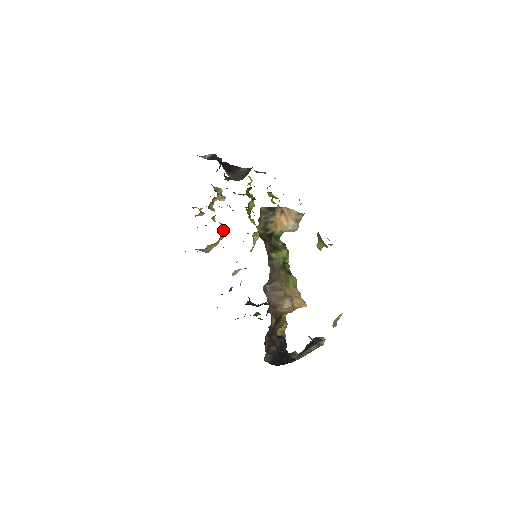
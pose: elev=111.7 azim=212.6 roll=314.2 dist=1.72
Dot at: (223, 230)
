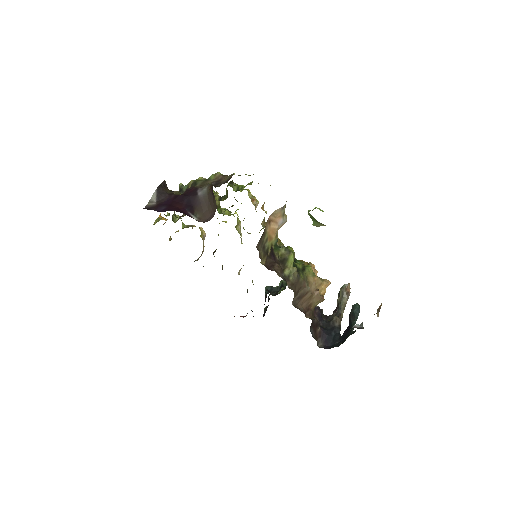
Dot at: (201, 234)
